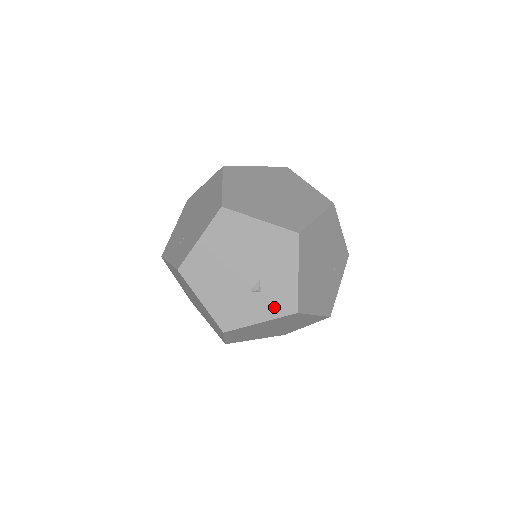
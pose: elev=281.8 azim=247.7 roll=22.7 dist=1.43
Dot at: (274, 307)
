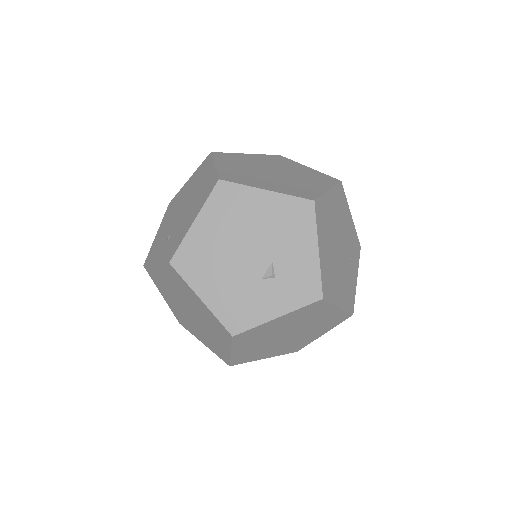
Dot at: (293, 295)
